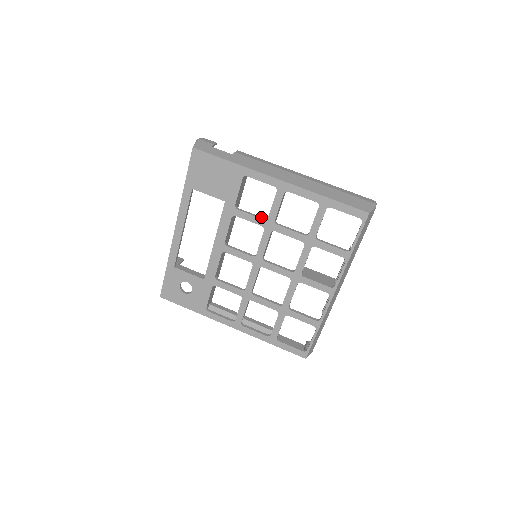
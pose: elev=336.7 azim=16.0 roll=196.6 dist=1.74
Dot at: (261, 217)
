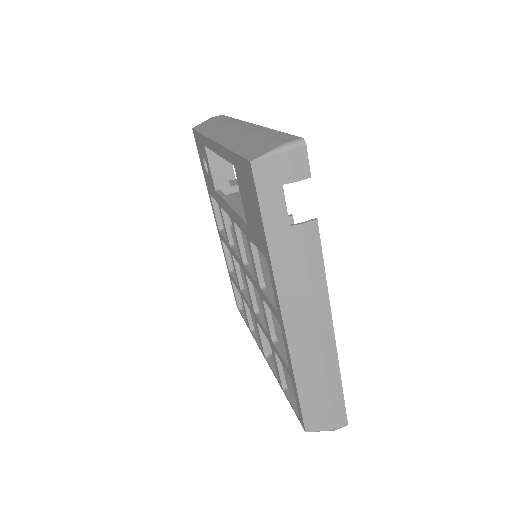
Dot at: (262, 277)
